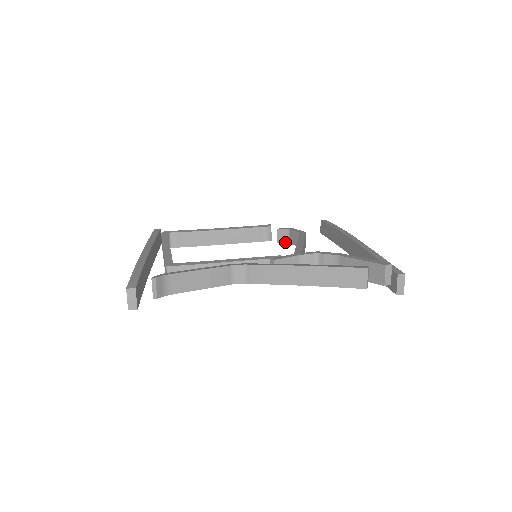
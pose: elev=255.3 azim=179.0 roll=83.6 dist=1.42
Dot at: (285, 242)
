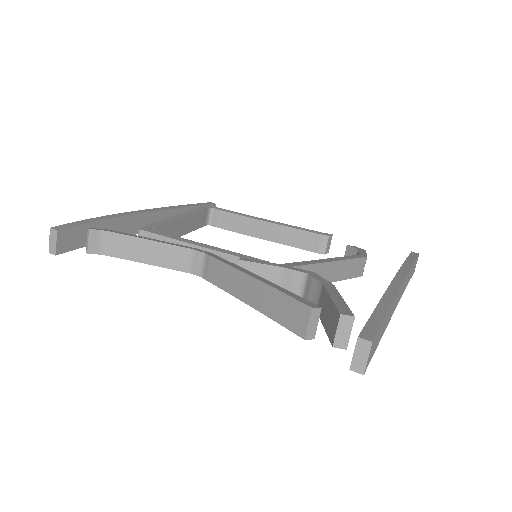
Dot at: occluded
